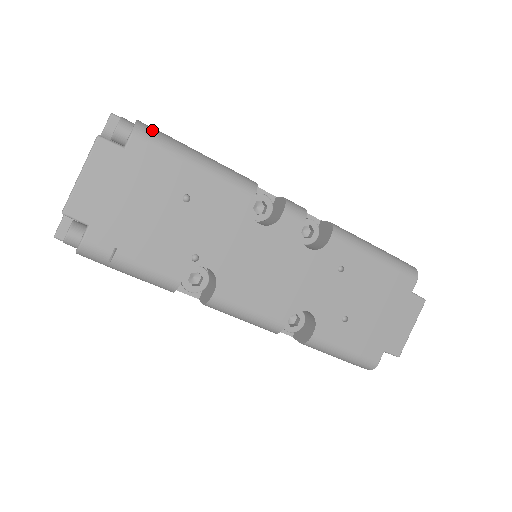
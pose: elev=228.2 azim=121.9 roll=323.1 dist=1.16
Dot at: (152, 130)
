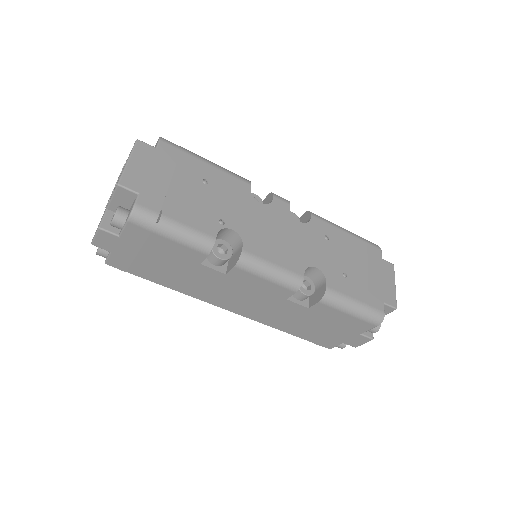
Dot at: (171, 142)
